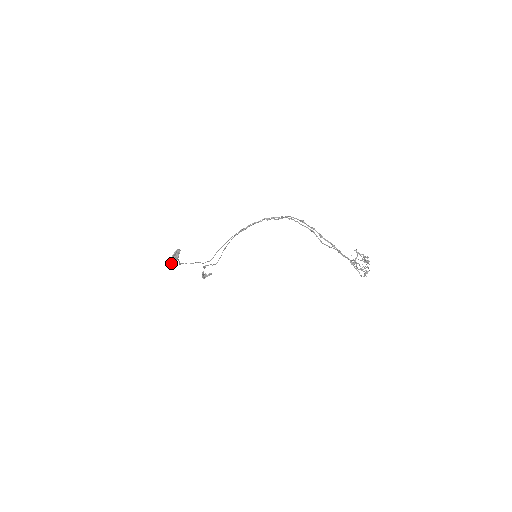
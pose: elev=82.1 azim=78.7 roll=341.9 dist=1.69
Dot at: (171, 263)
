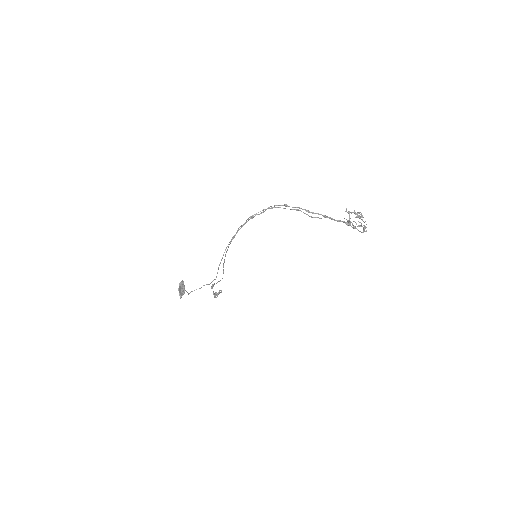
Dot at: (180, 297)
